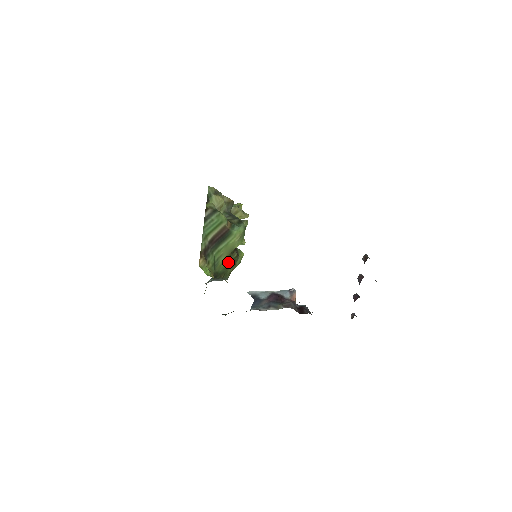
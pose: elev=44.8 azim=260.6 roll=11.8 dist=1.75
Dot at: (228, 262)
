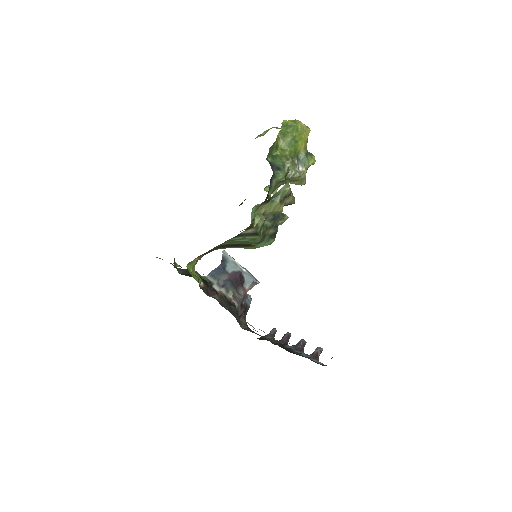
Dot at: occluded
